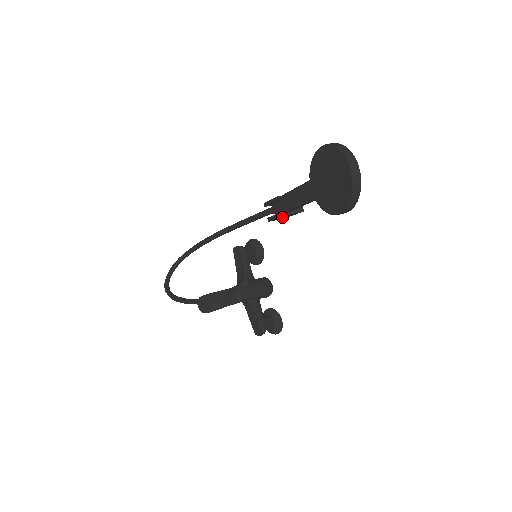
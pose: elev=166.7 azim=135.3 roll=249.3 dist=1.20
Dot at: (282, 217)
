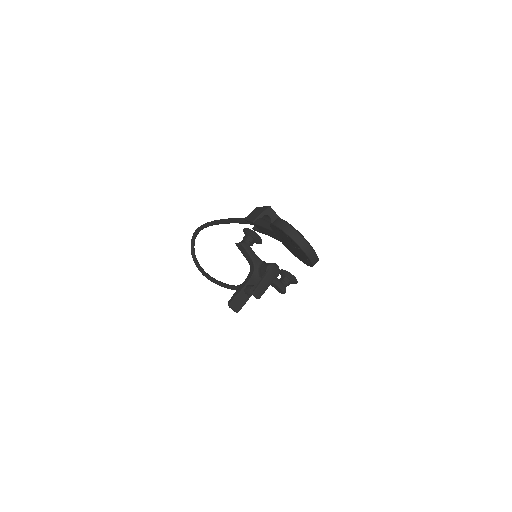
Dot at: occluded
